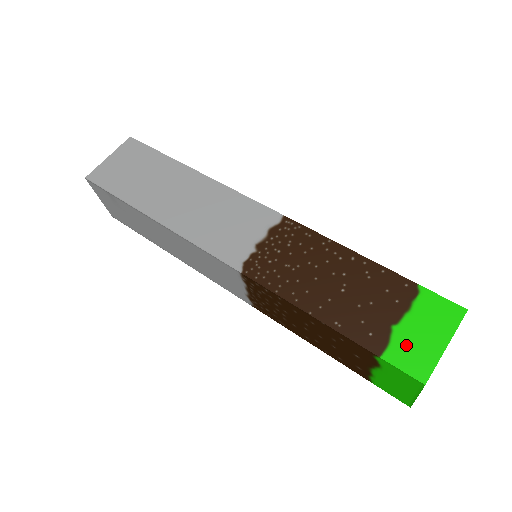
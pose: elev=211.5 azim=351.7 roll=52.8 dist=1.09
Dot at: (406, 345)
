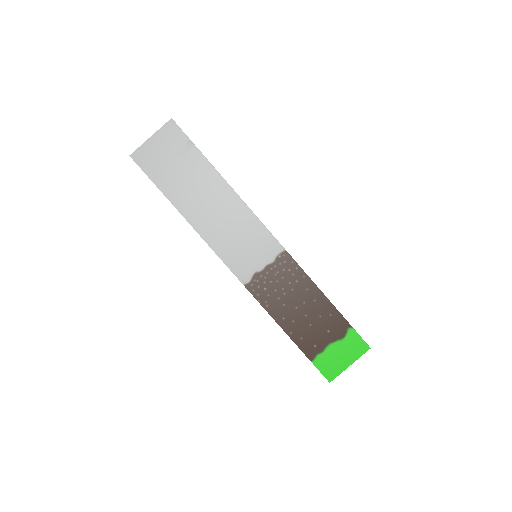
Dot at: occluded
